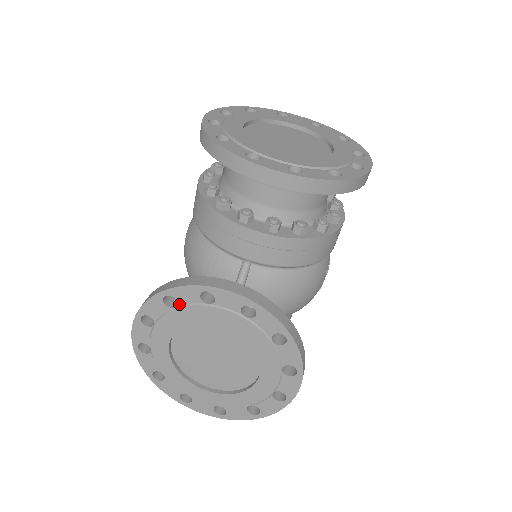
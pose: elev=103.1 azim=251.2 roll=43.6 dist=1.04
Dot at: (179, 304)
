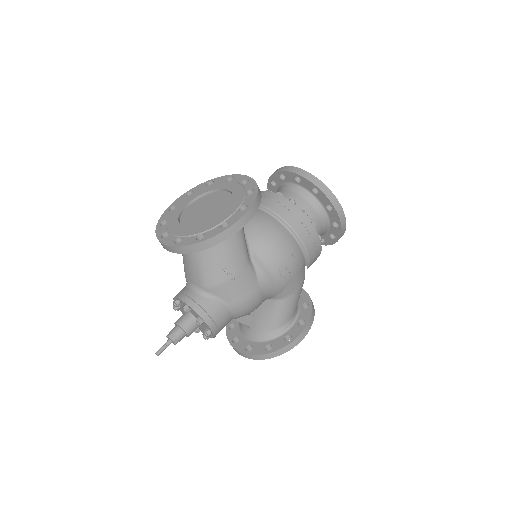
Dot at: (213, 184)
